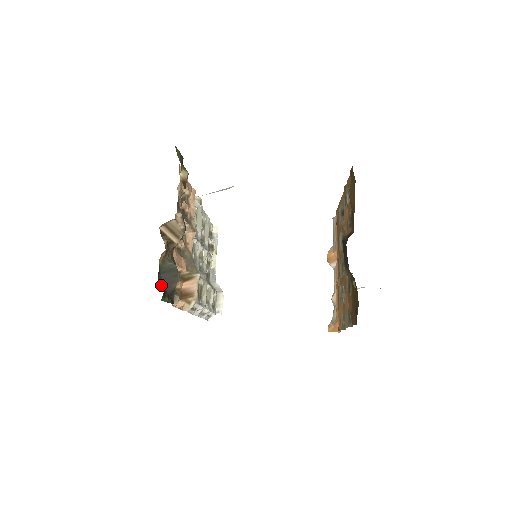
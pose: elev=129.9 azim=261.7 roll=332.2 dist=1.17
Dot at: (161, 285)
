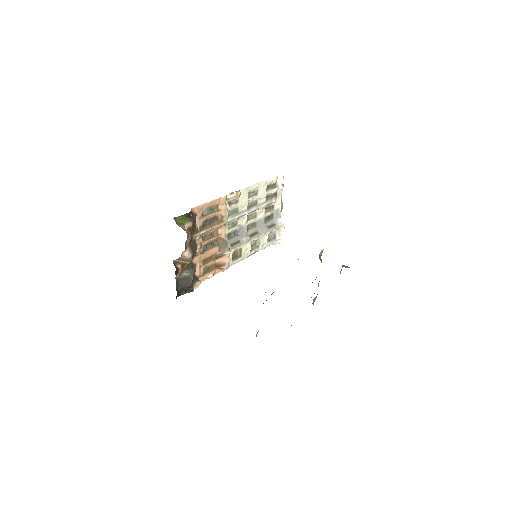
Dot at: (179, 288)
